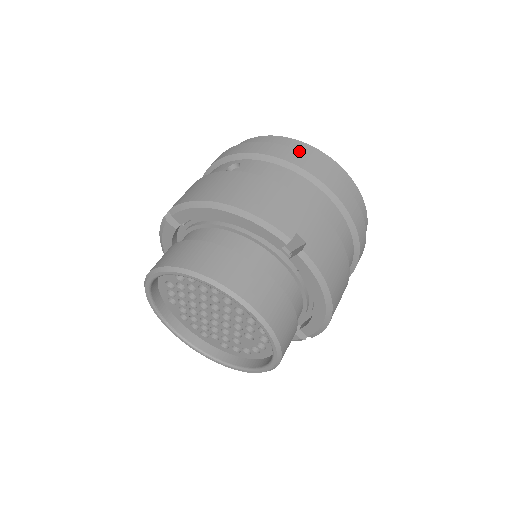
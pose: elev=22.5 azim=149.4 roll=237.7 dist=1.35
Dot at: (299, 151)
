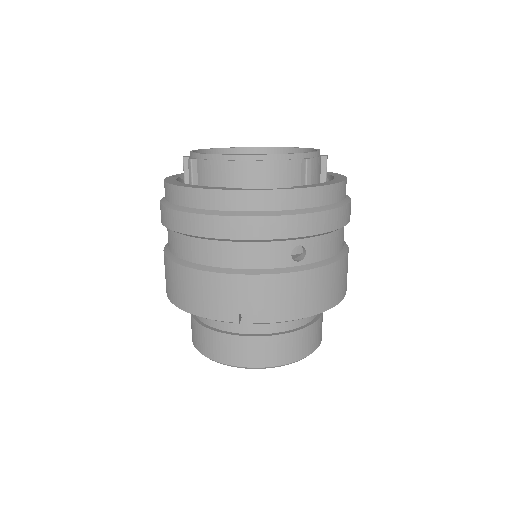
Dot at: (344, 206)
